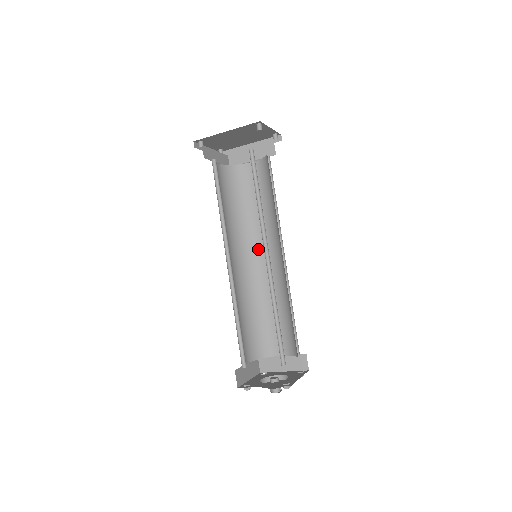
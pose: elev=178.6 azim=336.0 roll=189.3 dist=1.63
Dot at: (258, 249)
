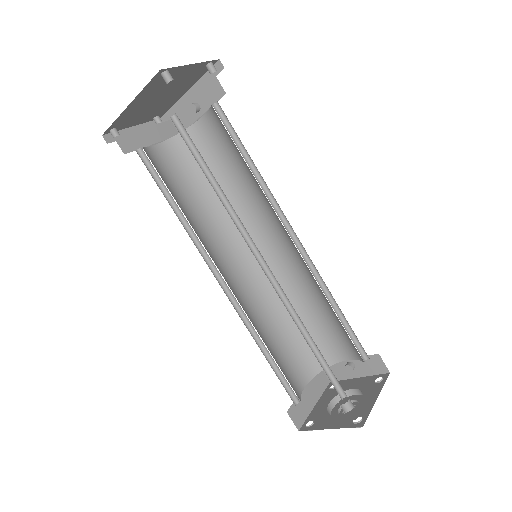
Dot at: (261, 235)
